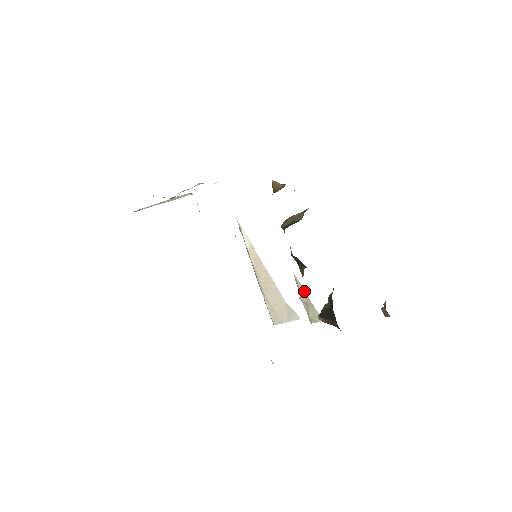
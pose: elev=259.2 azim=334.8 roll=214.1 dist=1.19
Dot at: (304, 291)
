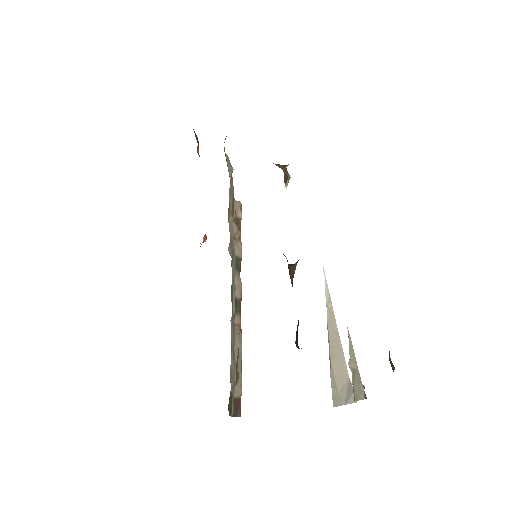
Dot at: (353, 352)
